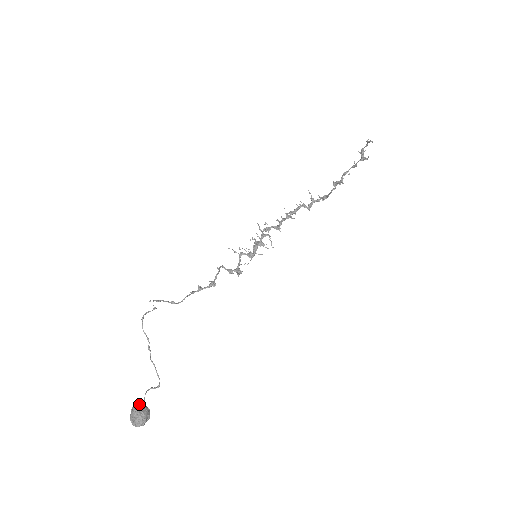
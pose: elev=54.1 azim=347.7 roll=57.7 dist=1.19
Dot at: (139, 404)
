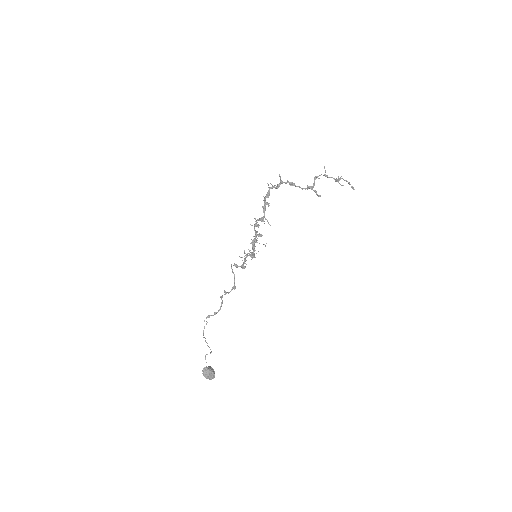
Dot at: (209, 371)
